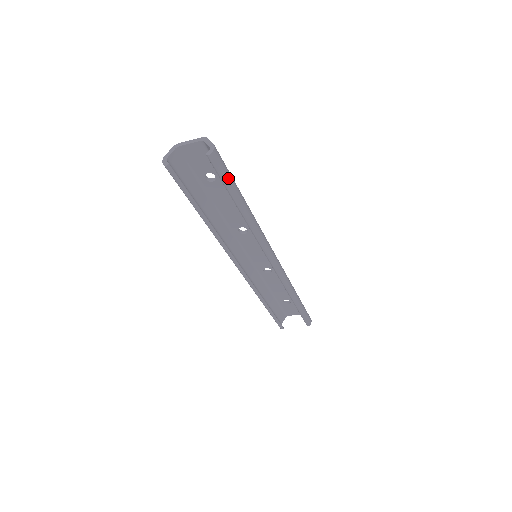
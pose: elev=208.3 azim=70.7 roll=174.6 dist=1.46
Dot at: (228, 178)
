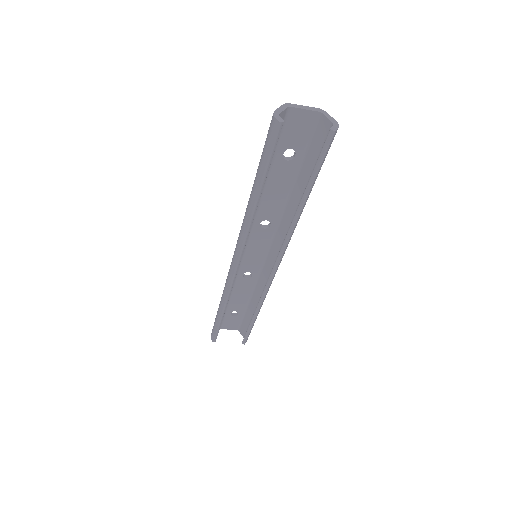
Dot at: occluded
